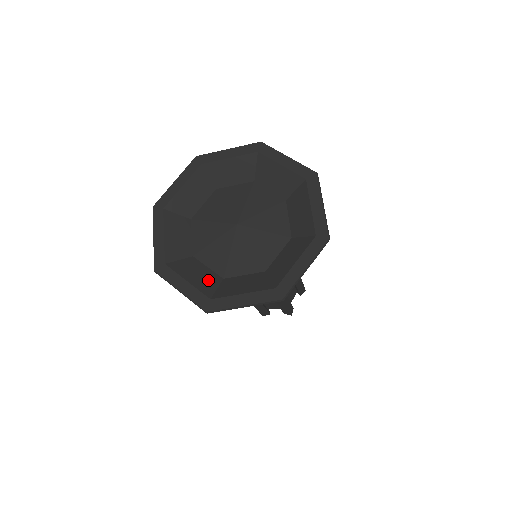
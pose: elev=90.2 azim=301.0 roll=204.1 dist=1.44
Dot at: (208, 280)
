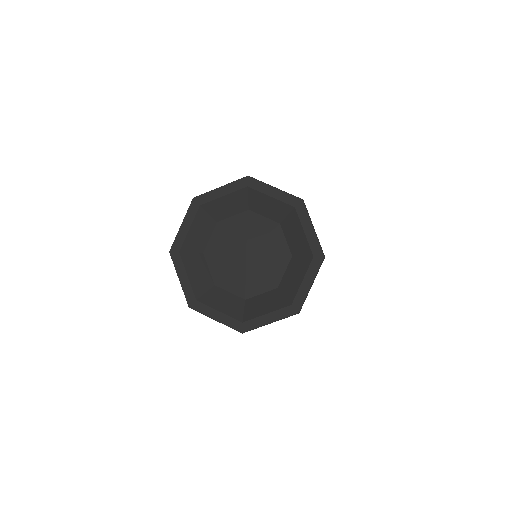
Dot at: (273, 299)
